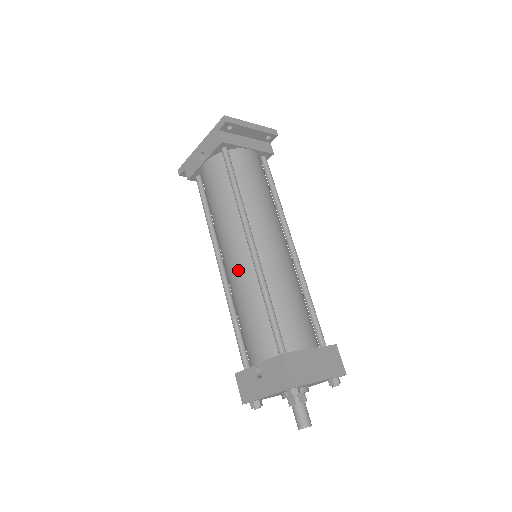
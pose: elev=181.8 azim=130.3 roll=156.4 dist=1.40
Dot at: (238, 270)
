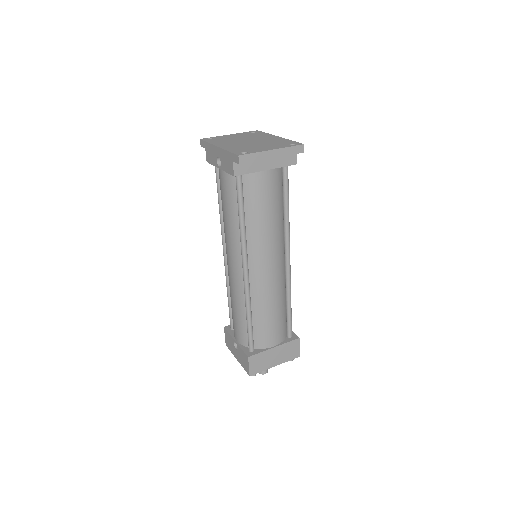
Dot at: (233, 280)
